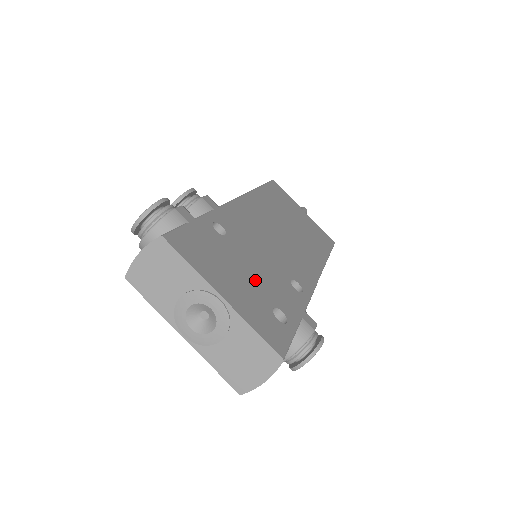
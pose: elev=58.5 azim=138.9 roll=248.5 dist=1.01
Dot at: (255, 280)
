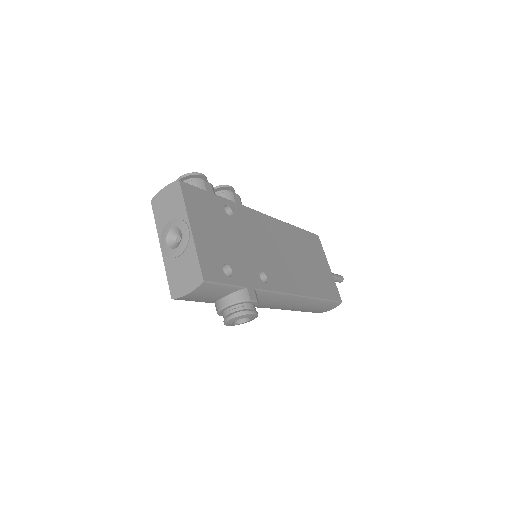
Dot at: (228, 245)
